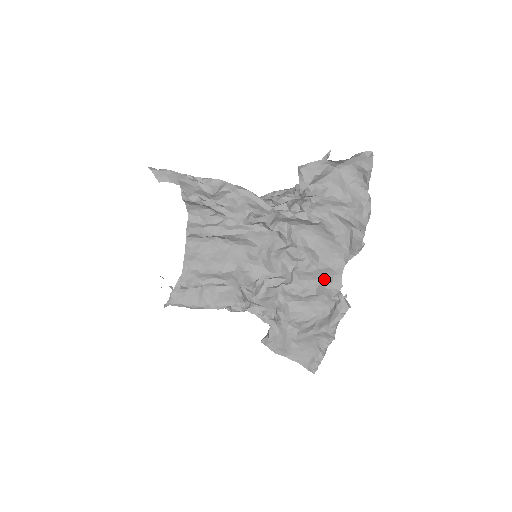
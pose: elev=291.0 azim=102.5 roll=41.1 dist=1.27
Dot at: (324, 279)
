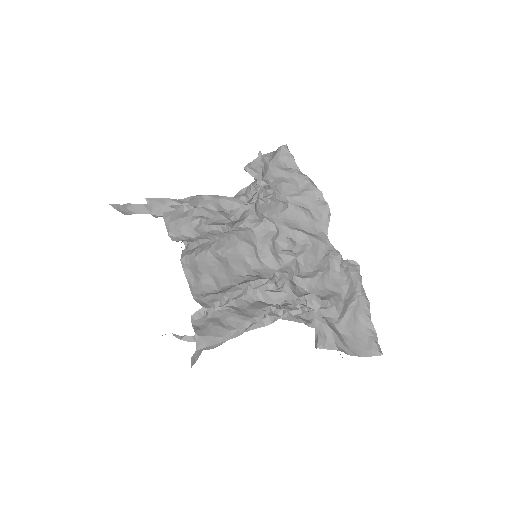
Dot at: (321, 256)
